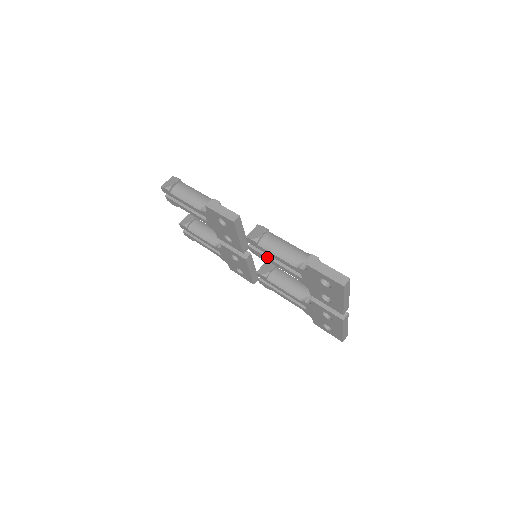
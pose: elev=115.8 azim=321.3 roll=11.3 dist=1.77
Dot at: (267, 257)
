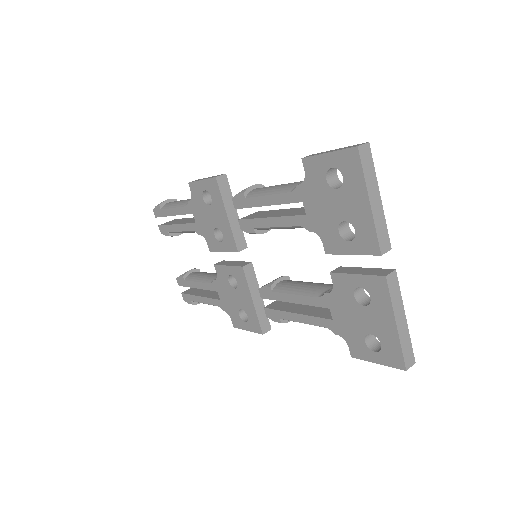
Dot at: (260, 217)
